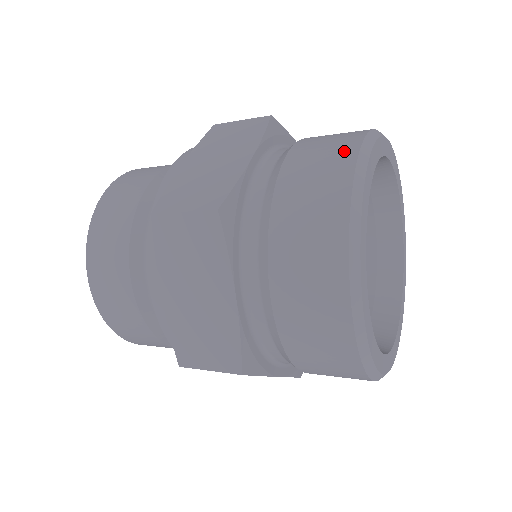
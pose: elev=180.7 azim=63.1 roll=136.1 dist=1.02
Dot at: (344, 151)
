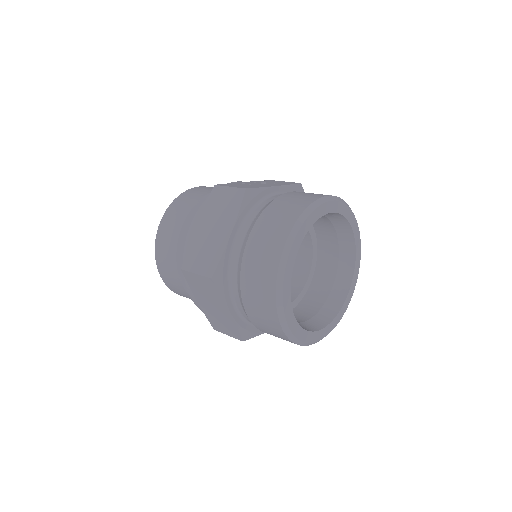
Dot at: (277, 242)
